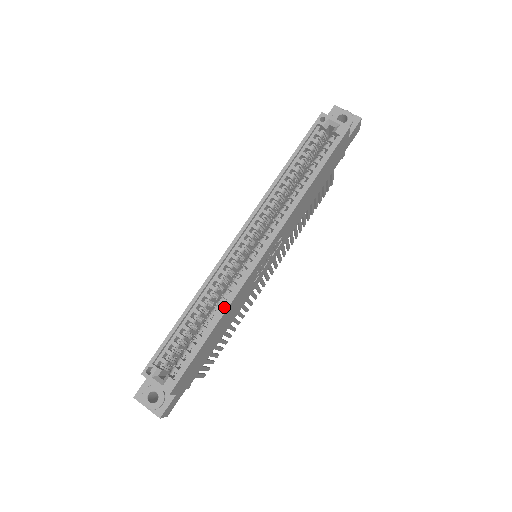
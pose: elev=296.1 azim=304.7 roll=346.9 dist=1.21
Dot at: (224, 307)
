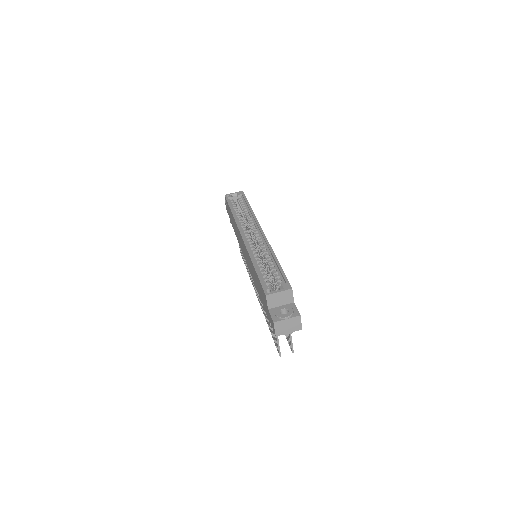
Dot at: (271, 251)
